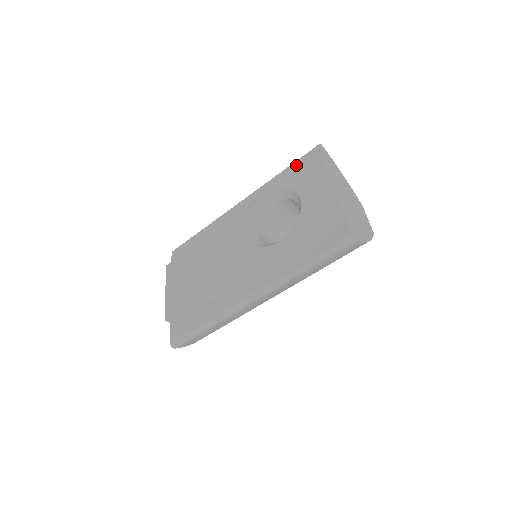
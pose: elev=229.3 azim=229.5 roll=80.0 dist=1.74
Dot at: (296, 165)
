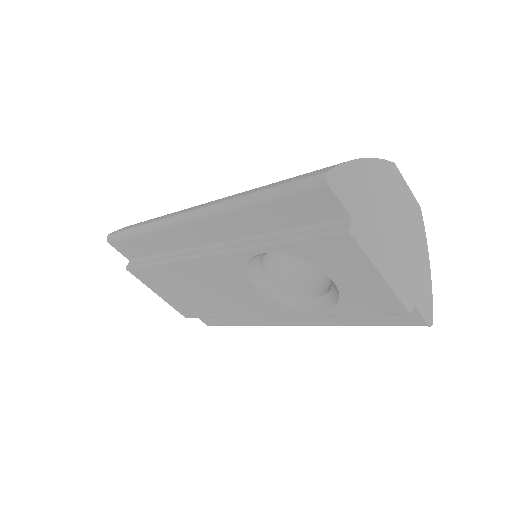
Dot at: (286, 206)
